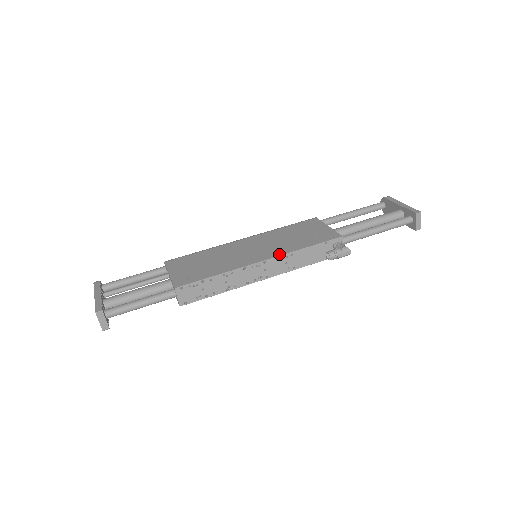
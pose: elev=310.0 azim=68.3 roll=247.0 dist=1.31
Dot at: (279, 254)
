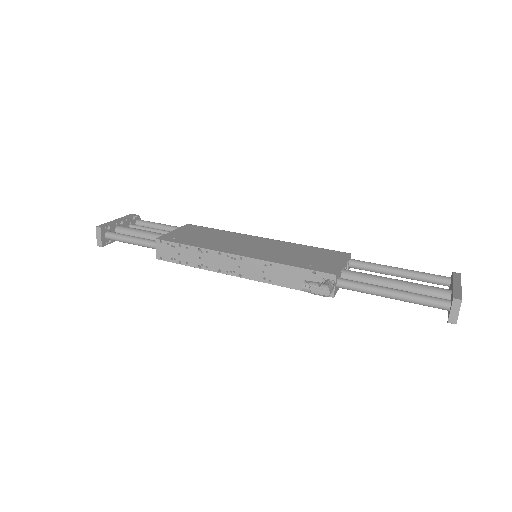
Dot at: (260, 258)
